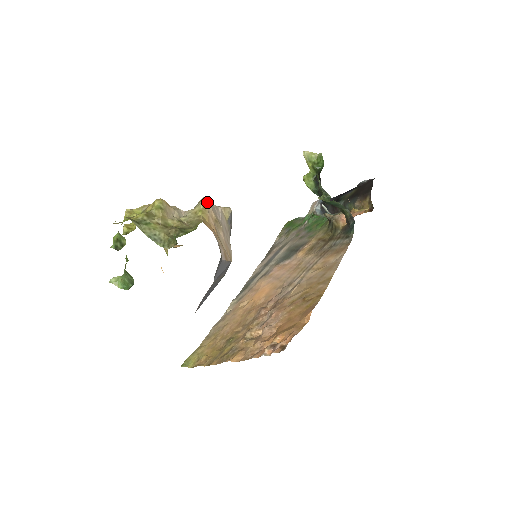
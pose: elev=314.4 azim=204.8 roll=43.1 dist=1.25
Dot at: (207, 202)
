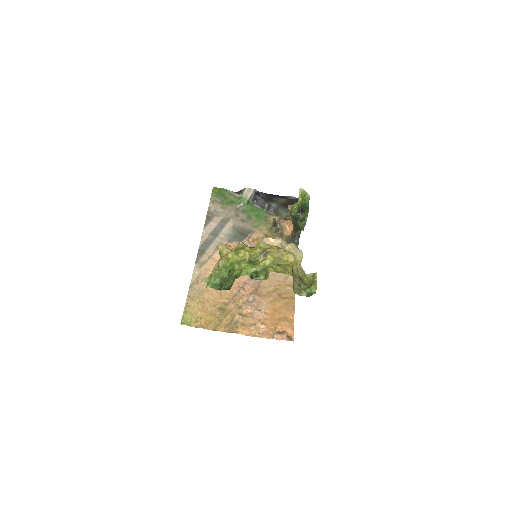
Dot at: (300, 252)
